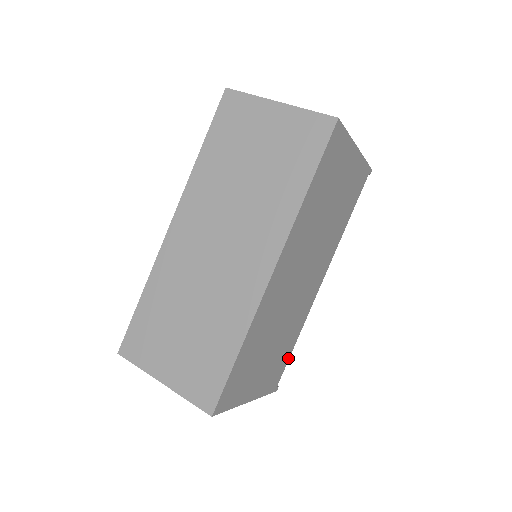
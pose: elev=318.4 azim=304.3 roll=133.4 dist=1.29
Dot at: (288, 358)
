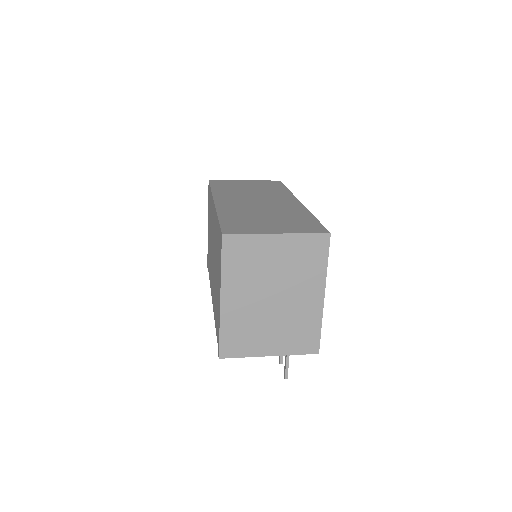
Dot at: occluded
